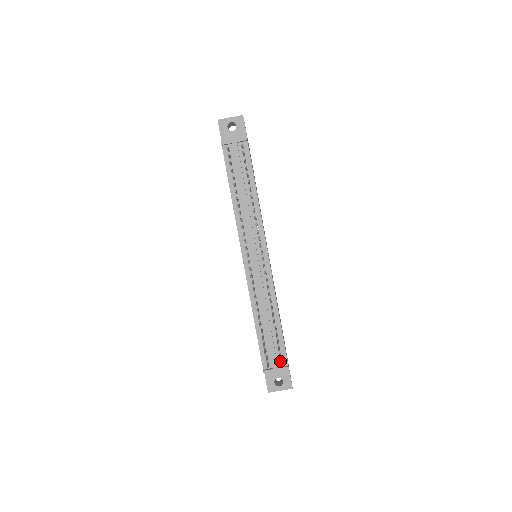
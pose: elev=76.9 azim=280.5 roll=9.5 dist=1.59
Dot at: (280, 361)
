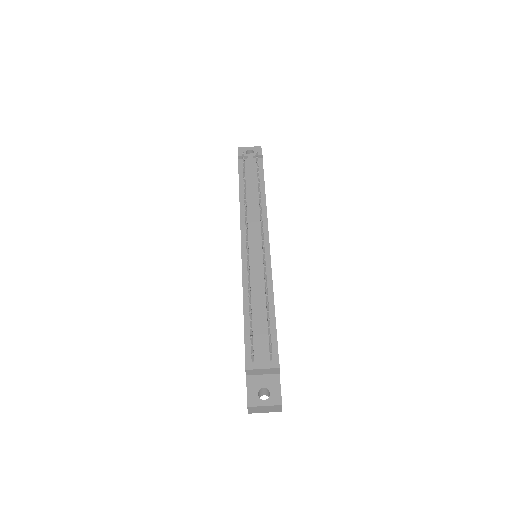
Dot at: (269, 358)
